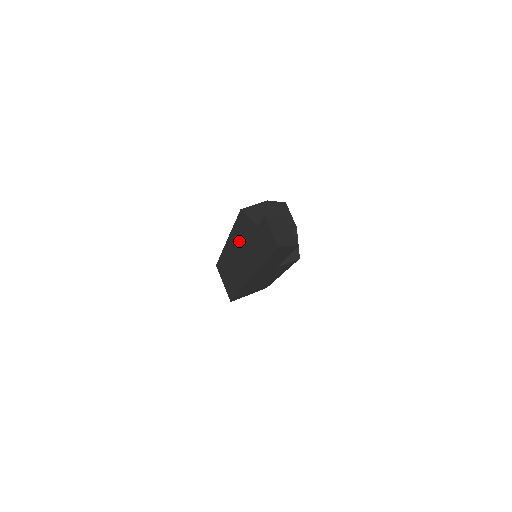
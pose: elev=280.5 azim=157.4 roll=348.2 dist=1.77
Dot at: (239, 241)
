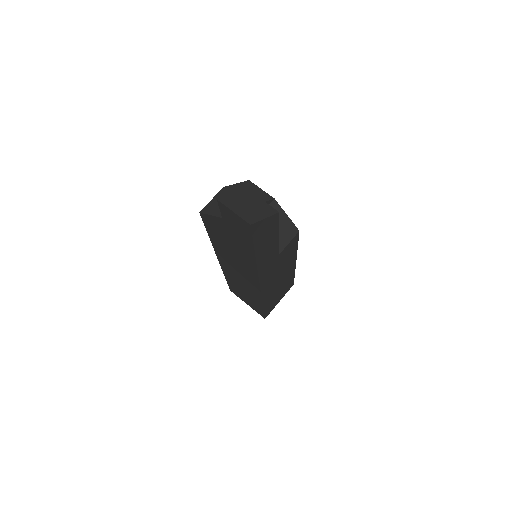
Dot at: (223, 249)
